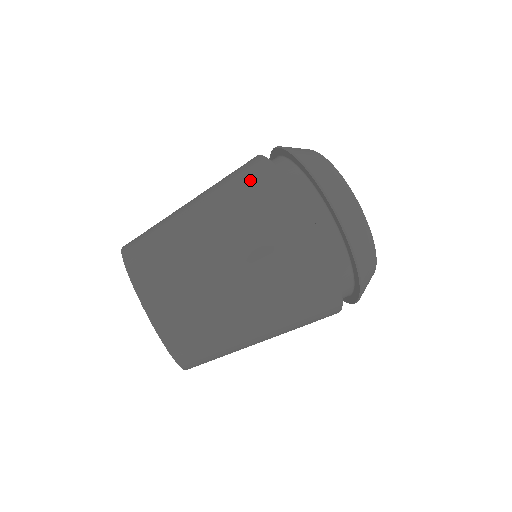
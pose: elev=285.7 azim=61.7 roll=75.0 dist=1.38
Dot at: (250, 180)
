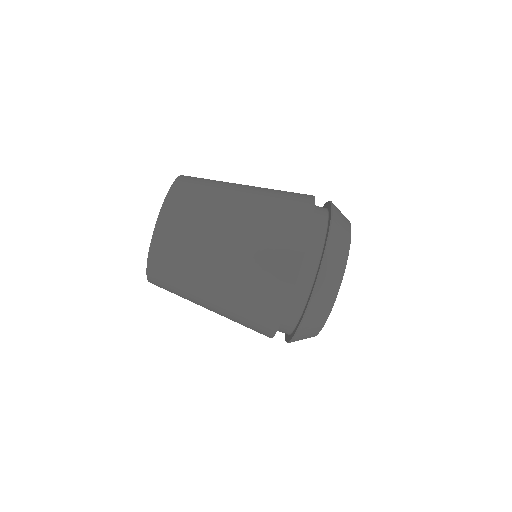
Dot at: occluded
